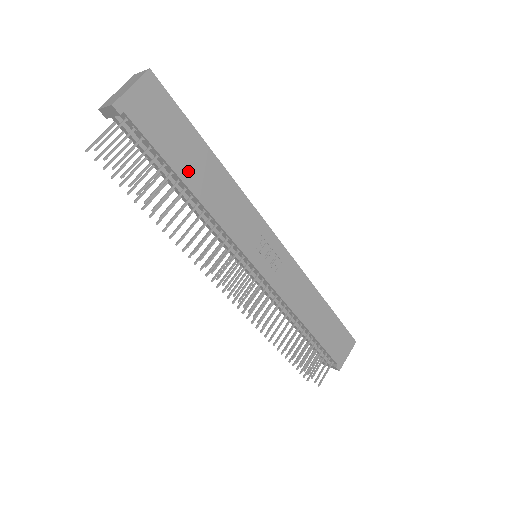
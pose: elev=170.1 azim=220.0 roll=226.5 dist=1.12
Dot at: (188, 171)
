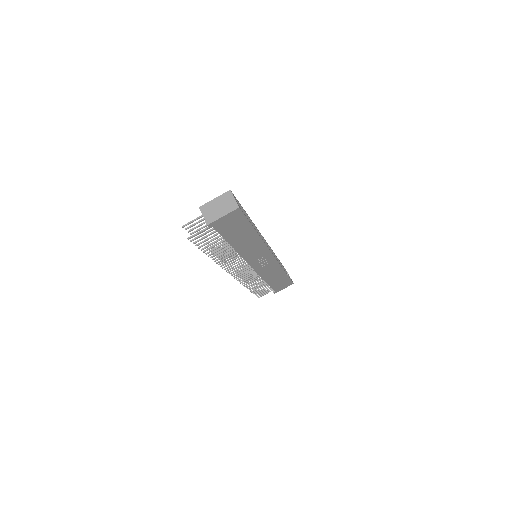
Dot at: (236, 240)
